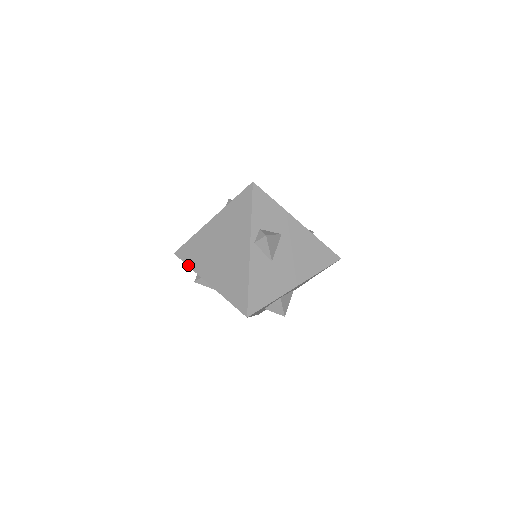
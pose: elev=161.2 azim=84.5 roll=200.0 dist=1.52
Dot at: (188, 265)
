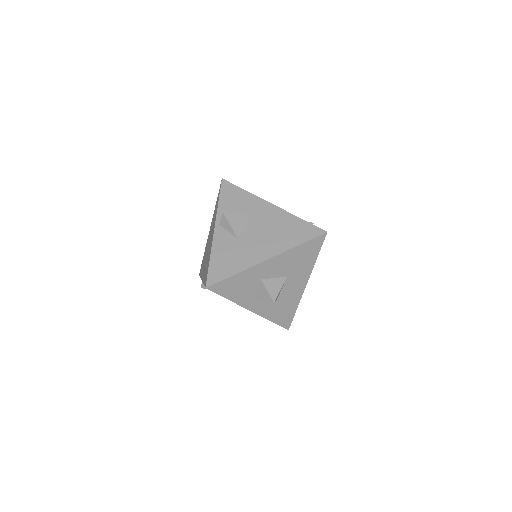
Dot at: occluded
